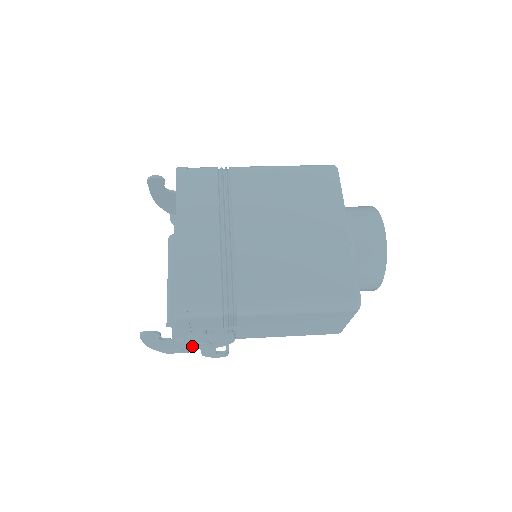
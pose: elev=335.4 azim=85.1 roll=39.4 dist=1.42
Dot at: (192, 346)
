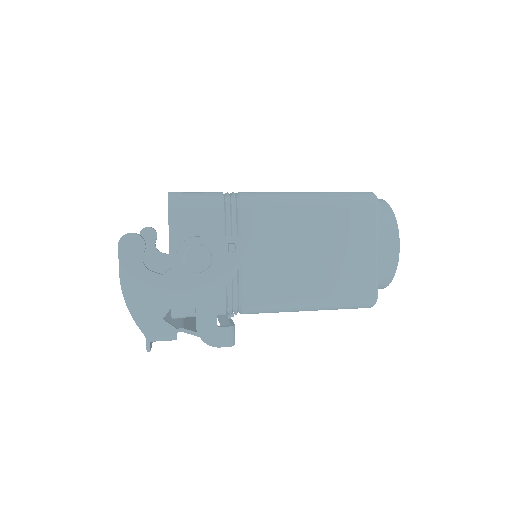
Dot at: (186, 257)
